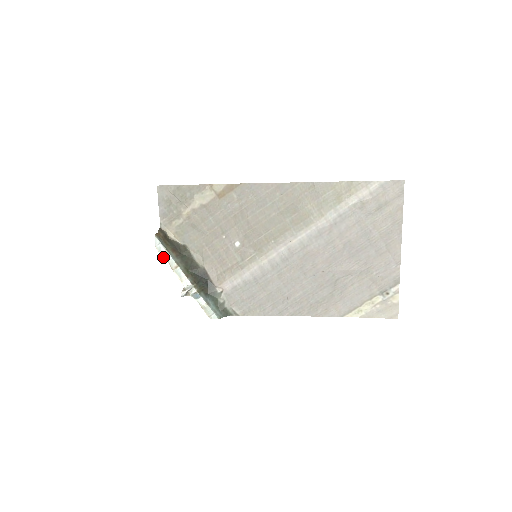
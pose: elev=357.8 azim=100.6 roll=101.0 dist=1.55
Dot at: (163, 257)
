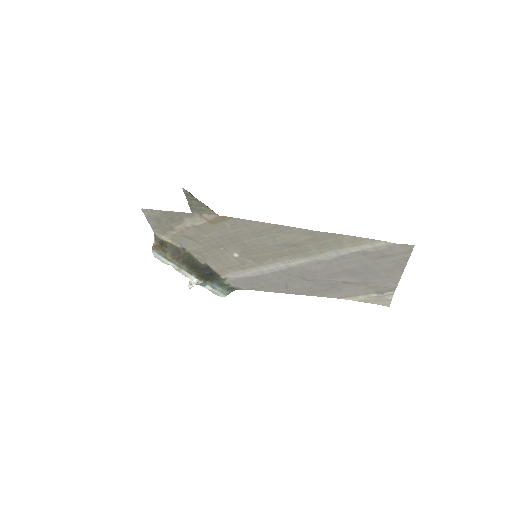
Dot at: occluded
